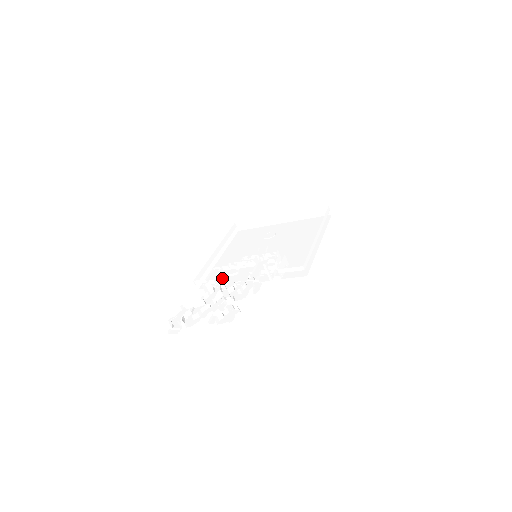
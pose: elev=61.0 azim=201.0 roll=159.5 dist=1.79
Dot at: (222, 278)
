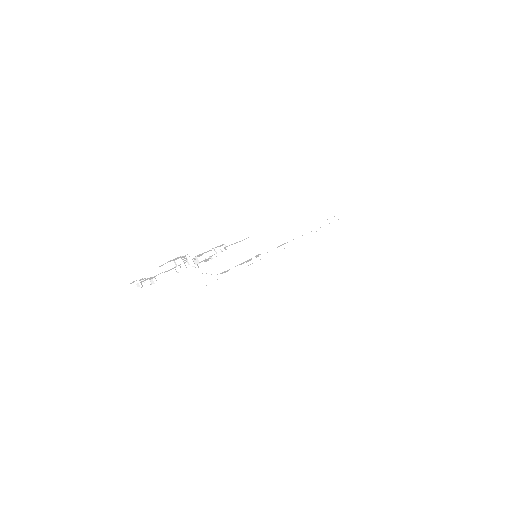
Dot at: occluded
